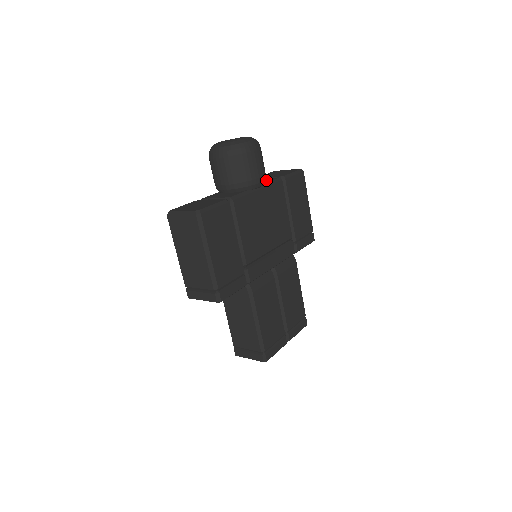
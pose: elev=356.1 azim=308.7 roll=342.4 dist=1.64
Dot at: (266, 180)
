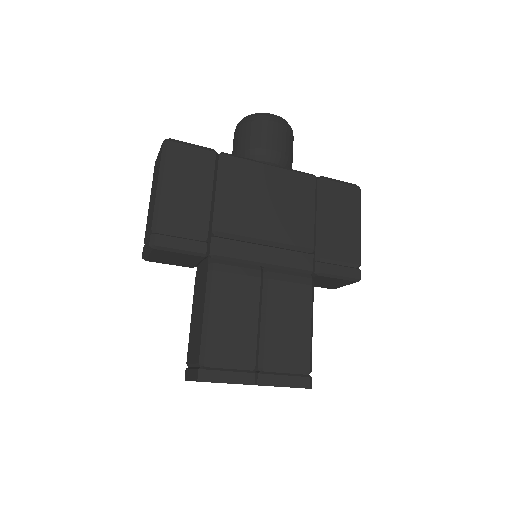
Dot at: occluded
